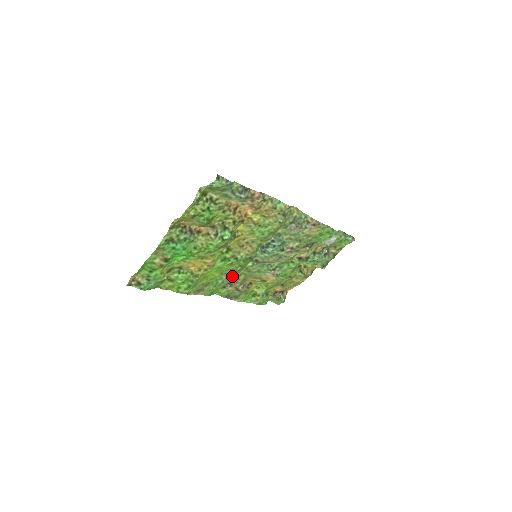
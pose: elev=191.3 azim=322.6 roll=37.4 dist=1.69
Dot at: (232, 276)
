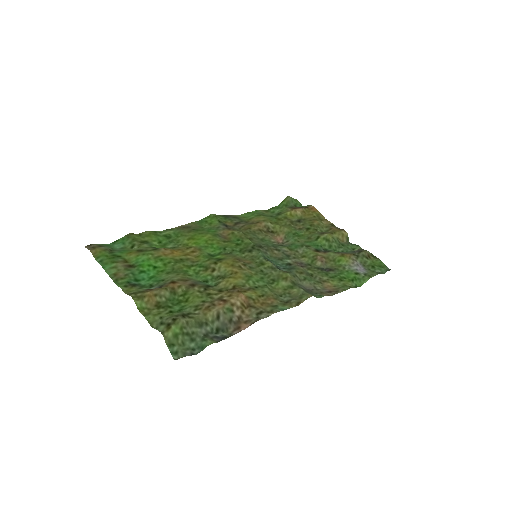
Dot at: (230, 230)
